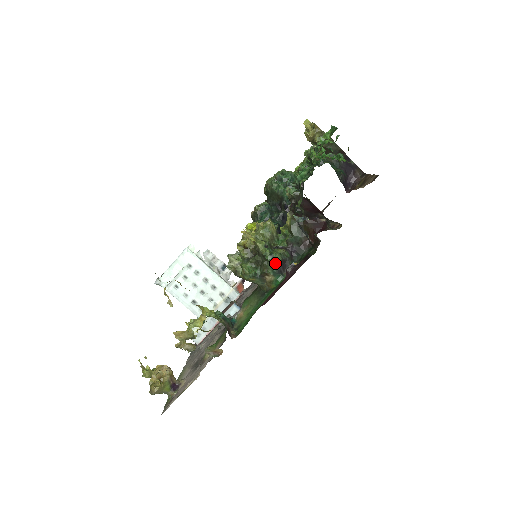
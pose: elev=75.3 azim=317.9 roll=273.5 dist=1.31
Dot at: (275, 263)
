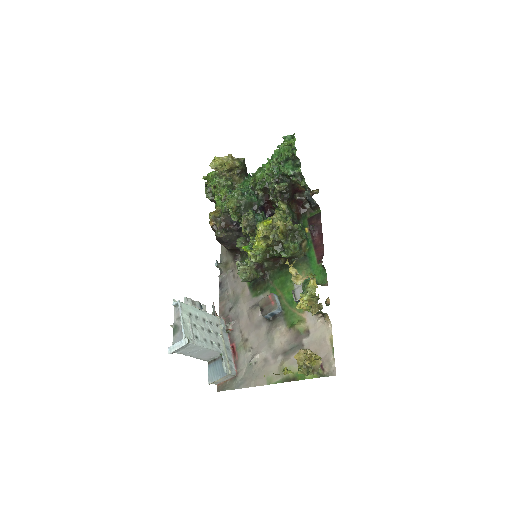
Dot at: (304, 231)
